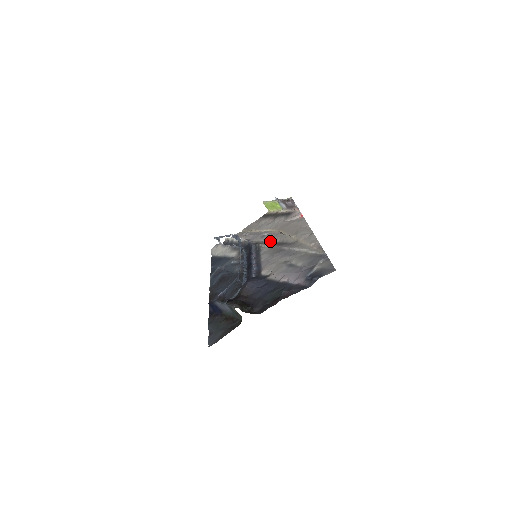
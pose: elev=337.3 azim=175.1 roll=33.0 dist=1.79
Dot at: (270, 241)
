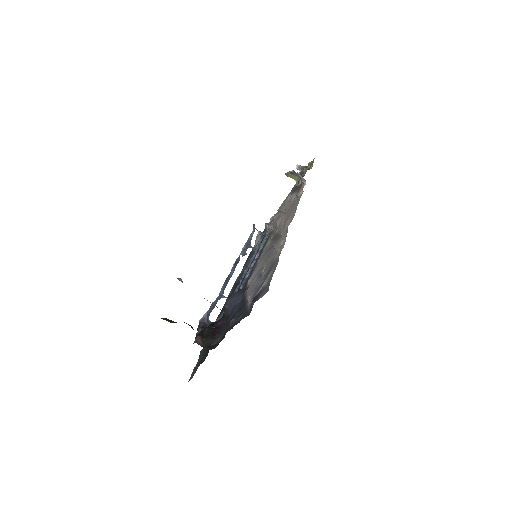
Dot at: (275, 231)
